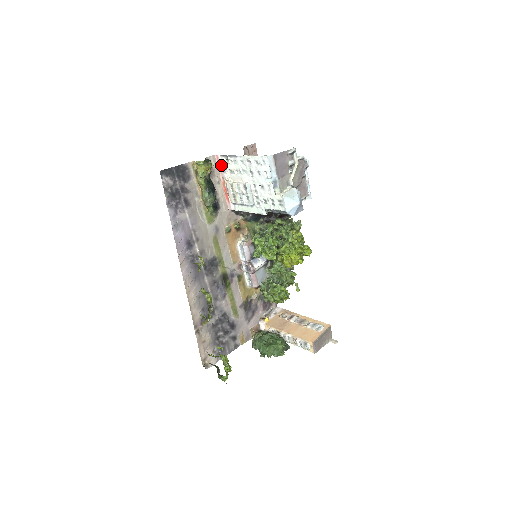
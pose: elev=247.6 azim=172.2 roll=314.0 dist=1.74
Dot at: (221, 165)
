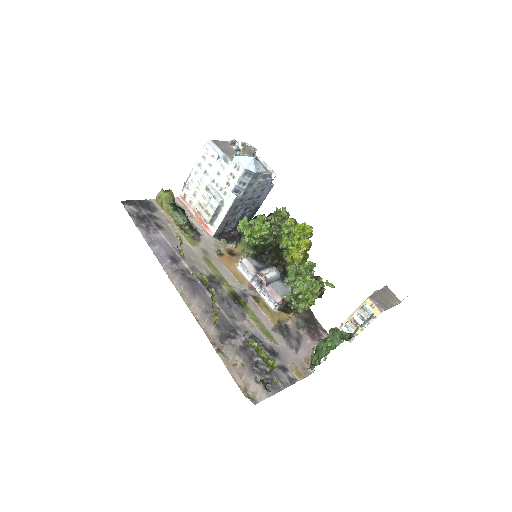
Dot at: (186, 200)
